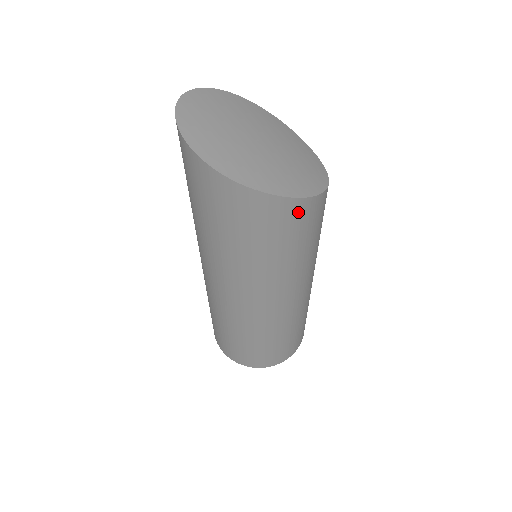
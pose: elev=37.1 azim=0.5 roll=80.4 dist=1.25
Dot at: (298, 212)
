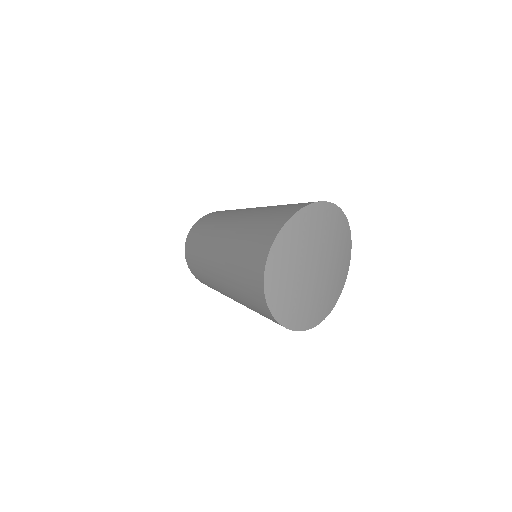
Dot at: occluded
